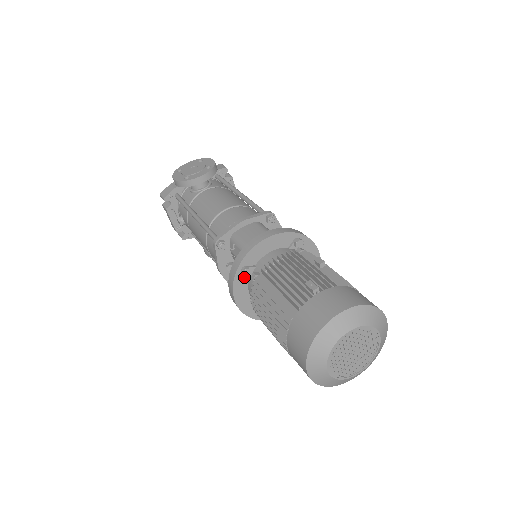
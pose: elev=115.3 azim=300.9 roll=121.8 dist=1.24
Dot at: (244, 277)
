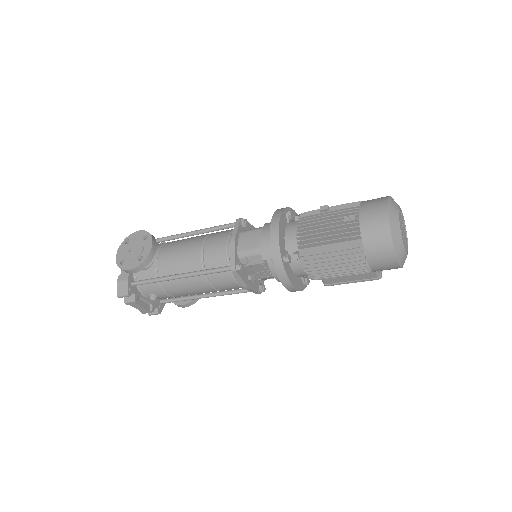
Dot at: (287, 265)
